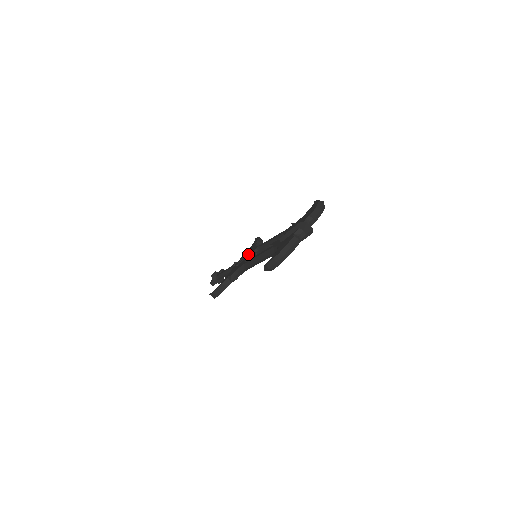
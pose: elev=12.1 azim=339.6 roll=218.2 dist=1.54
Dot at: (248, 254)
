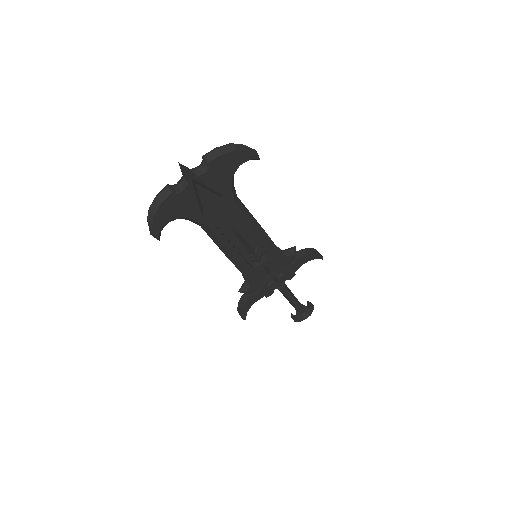
Dot at: occluded
